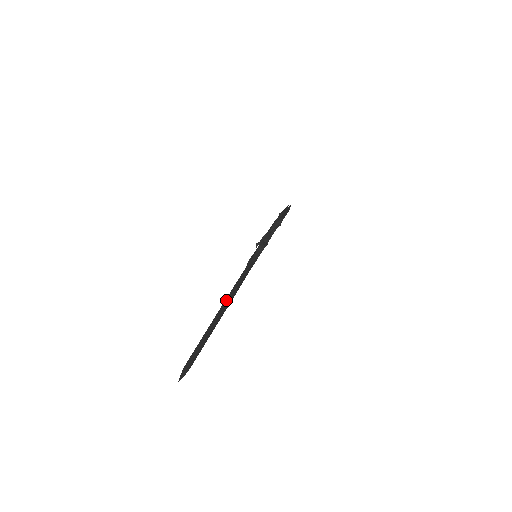
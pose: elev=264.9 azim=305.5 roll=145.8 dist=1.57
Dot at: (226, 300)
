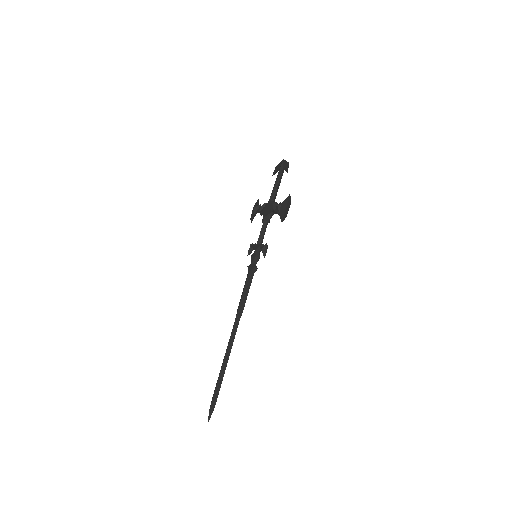
Dot at: (233, 331)
